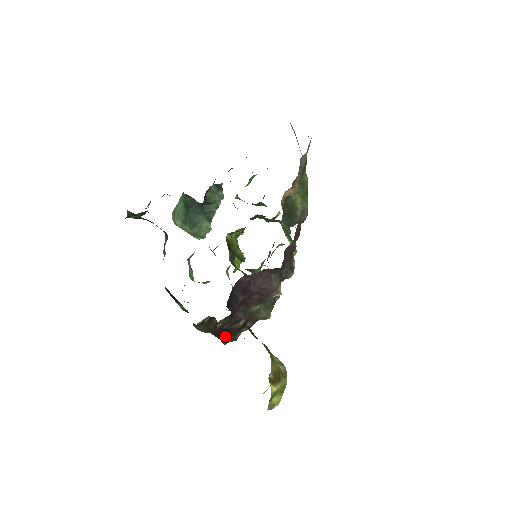
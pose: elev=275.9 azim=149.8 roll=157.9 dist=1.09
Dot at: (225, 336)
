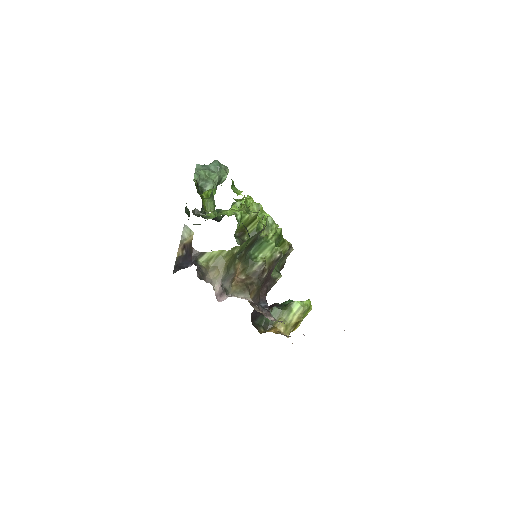
Dot at: occluded
